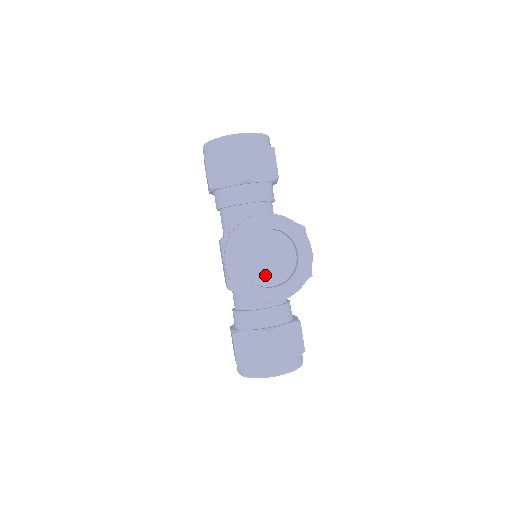
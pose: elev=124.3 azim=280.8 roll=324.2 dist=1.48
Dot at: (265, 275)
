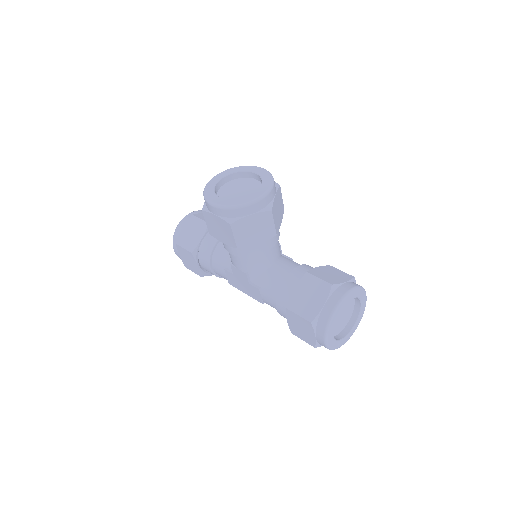
Dot at: occluded
